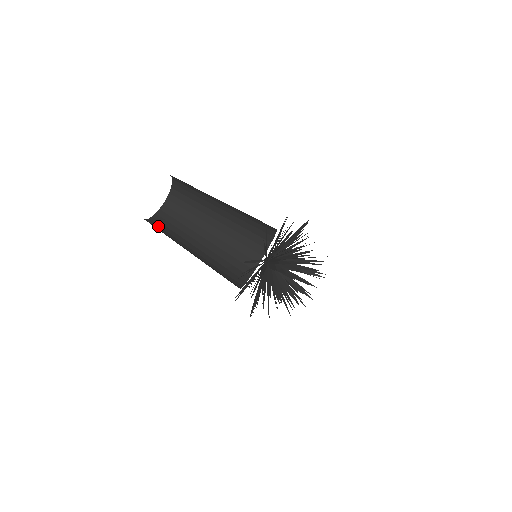
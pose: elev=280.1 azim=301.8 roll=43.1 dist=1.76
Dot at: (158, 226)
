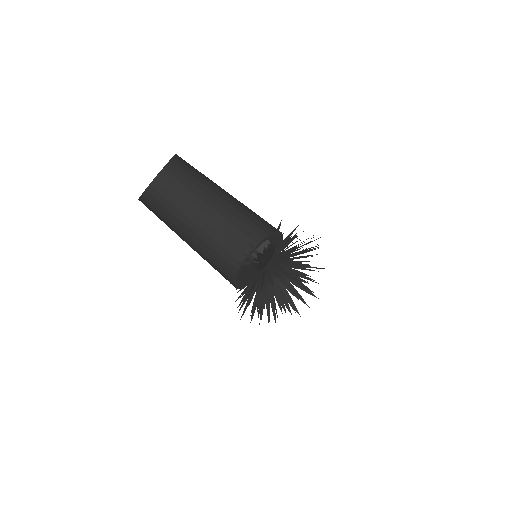
Dot at: (164, 190)
